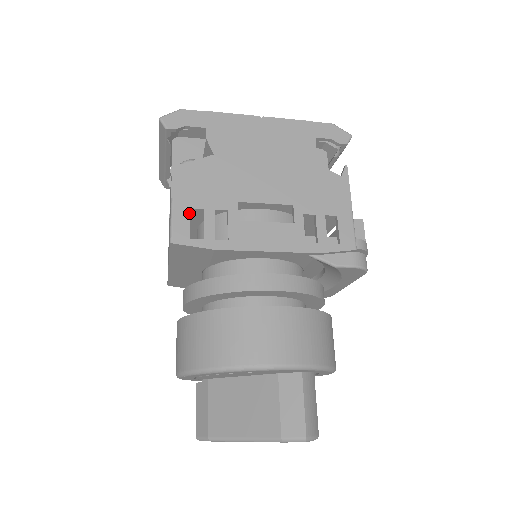
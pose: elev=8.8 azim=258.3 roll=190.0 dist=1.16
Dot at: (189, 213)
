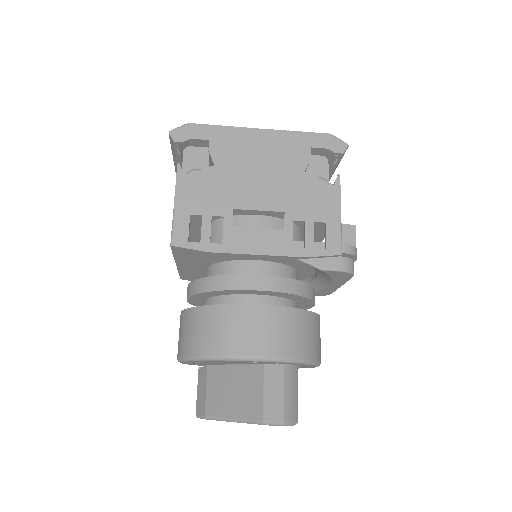
Dot at: (189, 219)
